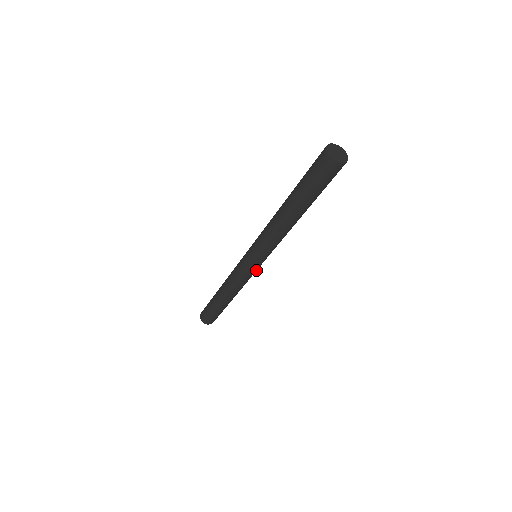
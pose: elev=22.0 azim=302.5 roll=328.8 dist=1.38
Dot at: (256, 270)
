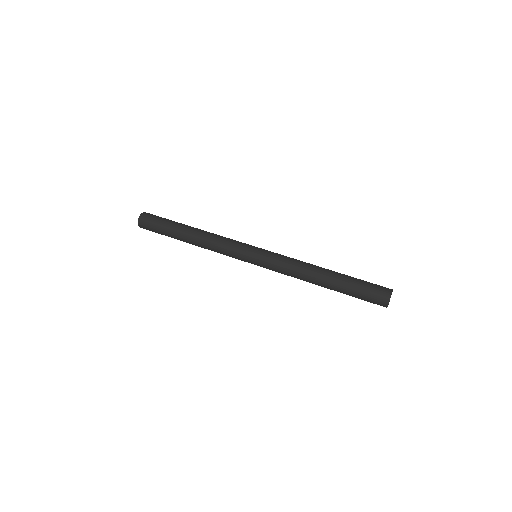
Dot at: occluded
